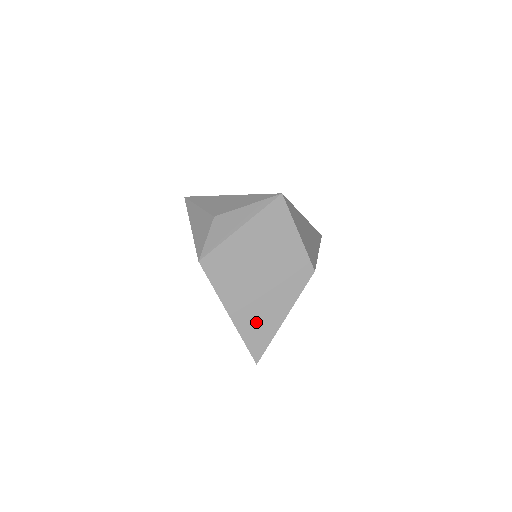
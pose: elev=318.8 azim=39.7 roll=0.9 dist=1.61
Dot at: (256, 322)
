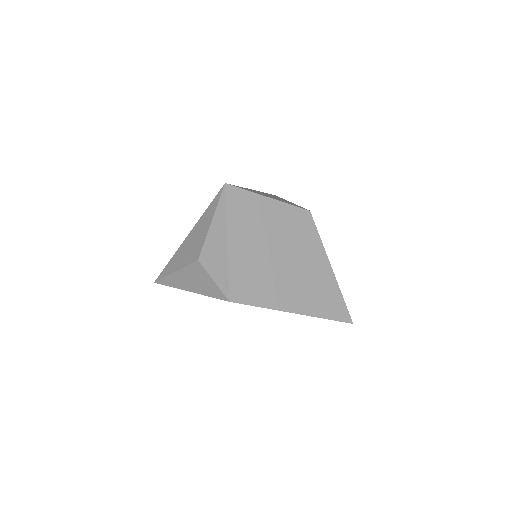
Dot at: (317, 295)
